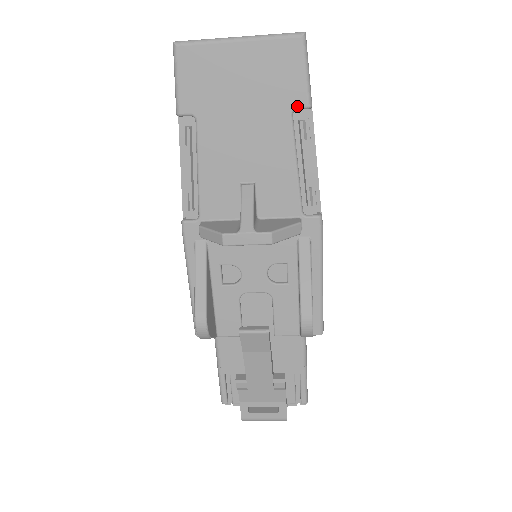
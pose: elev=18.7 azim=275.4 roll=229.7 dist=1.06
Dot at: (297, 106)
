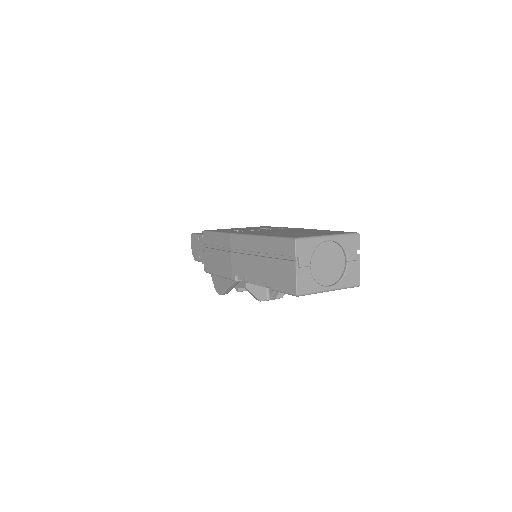
Dot at: occluded
